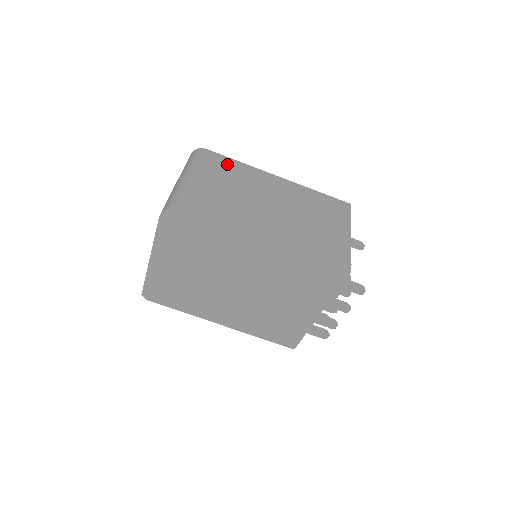
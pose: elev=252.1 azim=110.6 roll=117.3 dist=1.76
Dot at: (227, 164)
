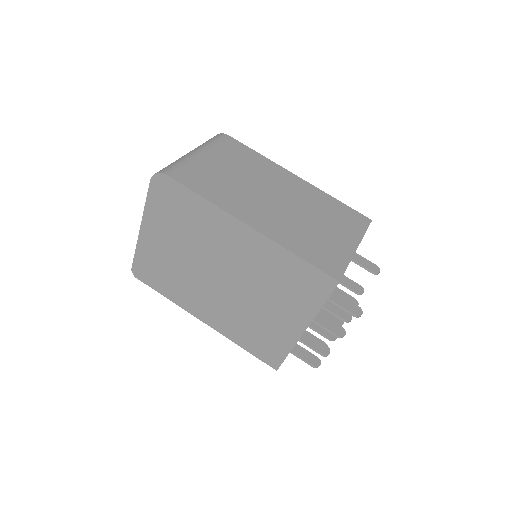
Dot at: (244, 152)
